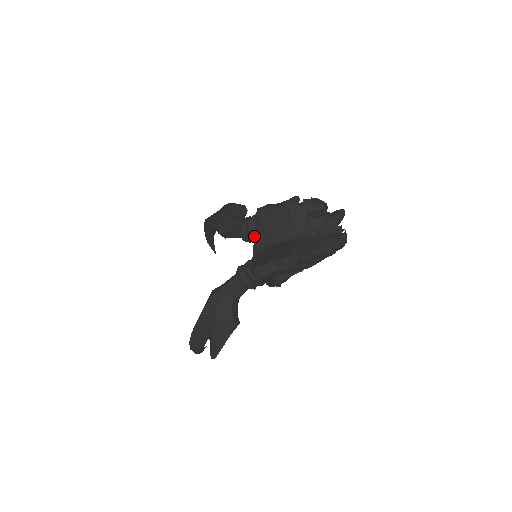
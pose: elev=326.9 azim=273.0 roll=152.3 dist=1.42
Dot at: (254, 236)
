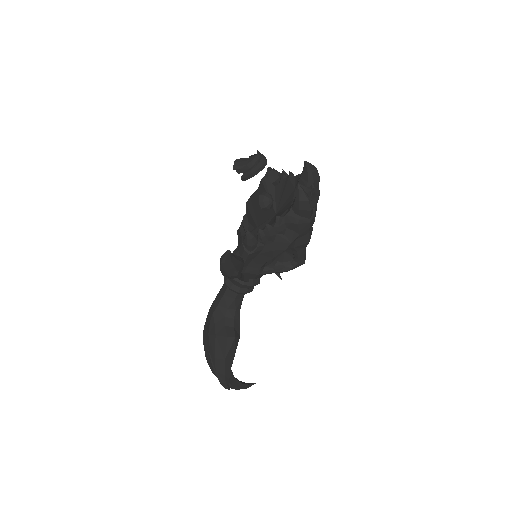
Dot at: occluded
